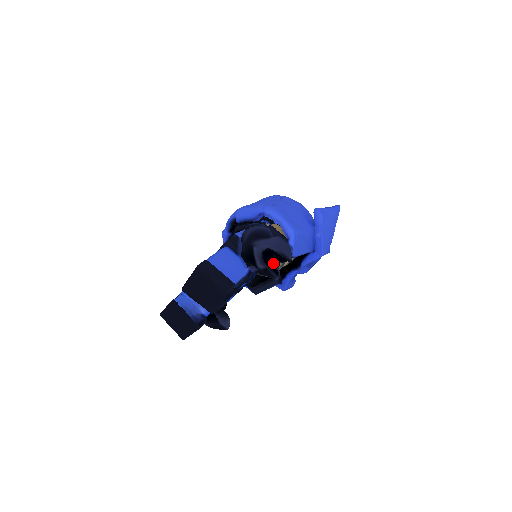
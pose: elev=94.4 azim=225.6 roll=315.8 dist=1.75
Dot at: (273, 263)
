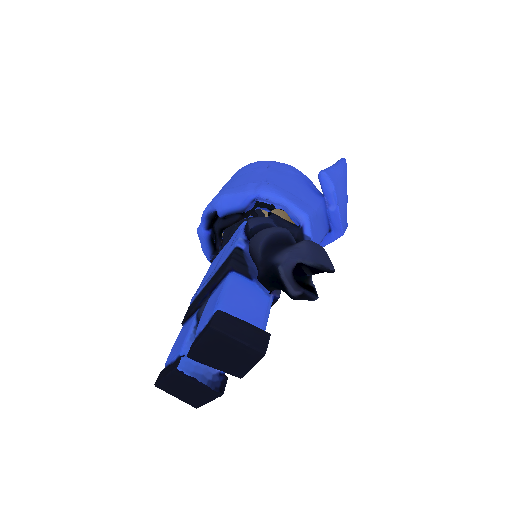
Dot at: (304, 278)
